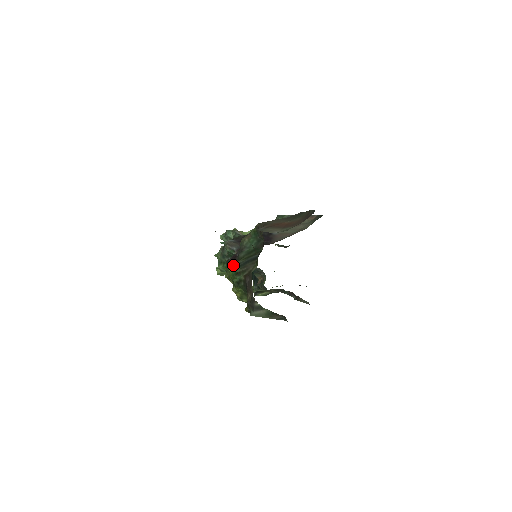
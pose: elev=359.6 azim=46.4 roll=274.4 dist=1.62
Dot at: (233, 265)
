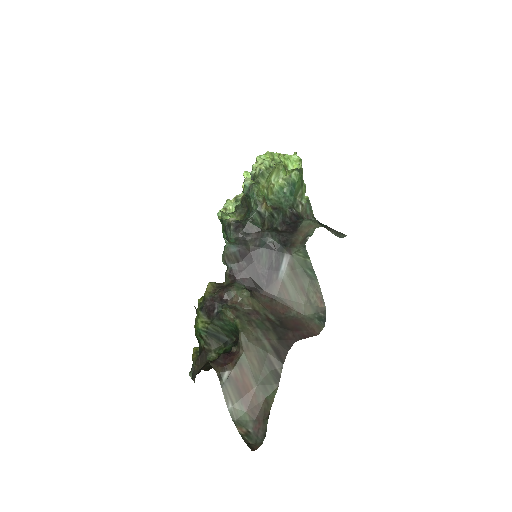
Dot at: (205, 318)
